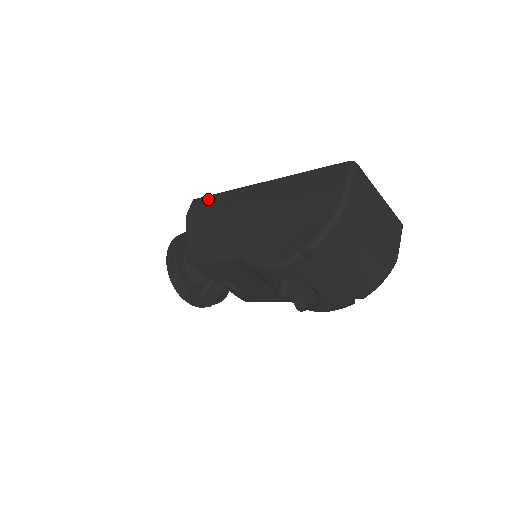
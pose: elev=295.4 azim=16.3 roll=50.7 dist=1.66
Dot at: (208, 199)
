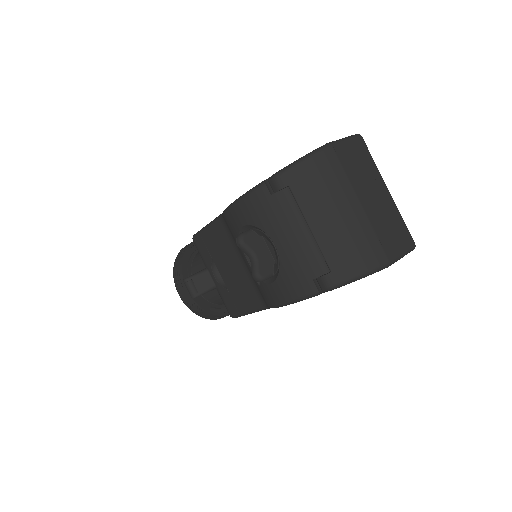
Dot at: occluded
